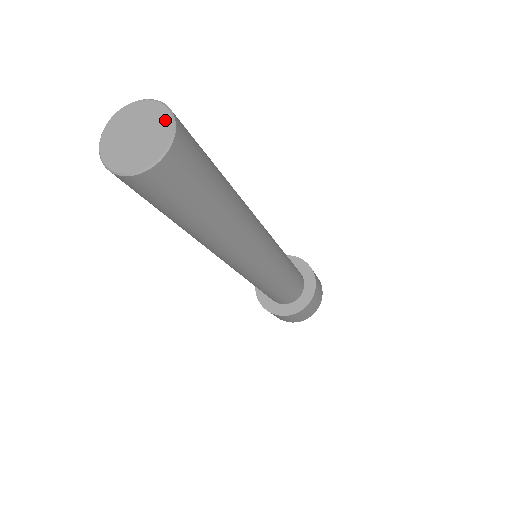
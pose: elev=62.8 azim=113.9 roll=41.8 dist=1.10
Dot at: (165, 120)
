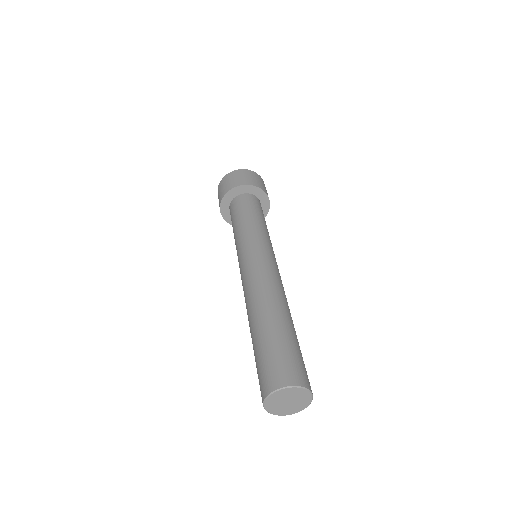
Dot at: (294, 390)
